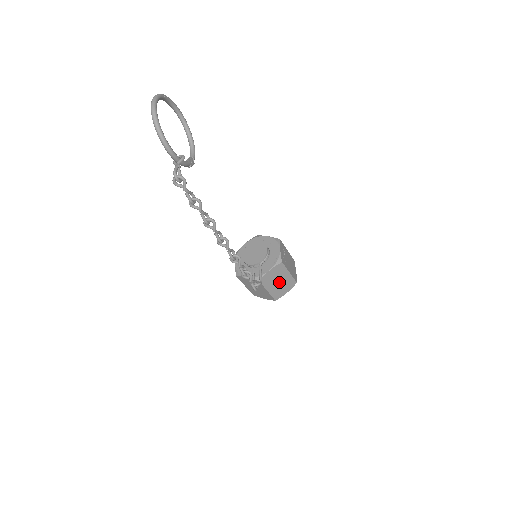
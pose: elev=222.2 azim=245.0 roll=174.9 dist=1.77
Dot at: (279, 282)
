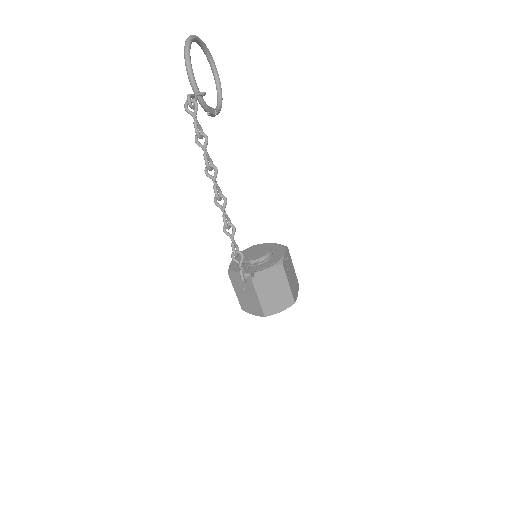
Dot at: (274, 292)
